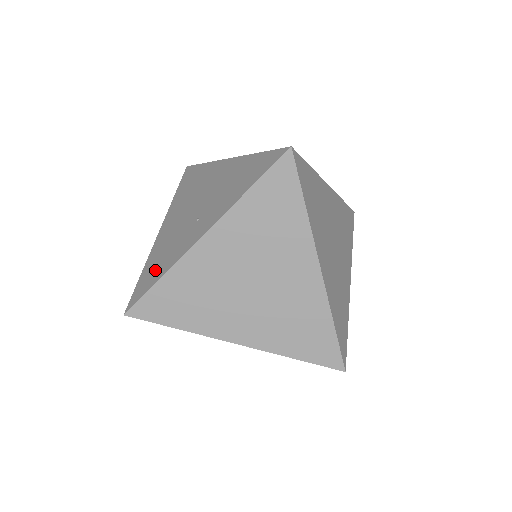
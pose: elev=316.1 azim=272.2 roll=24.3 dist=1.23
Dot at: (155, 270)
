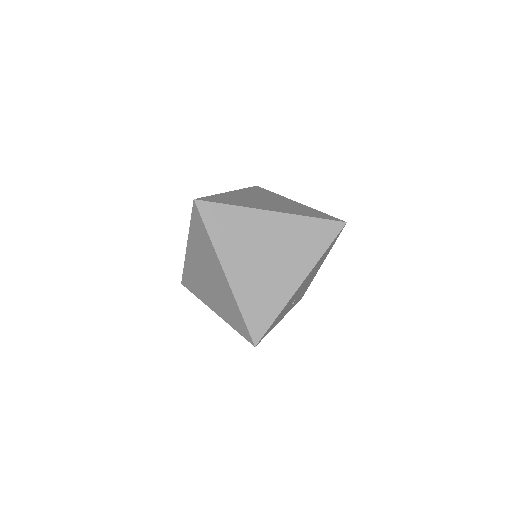
Dot at: occluded
